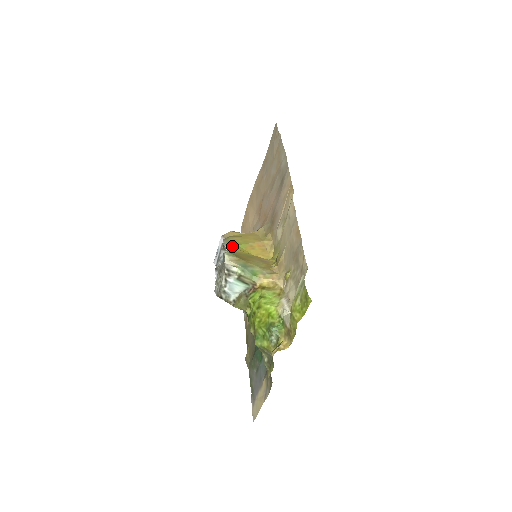
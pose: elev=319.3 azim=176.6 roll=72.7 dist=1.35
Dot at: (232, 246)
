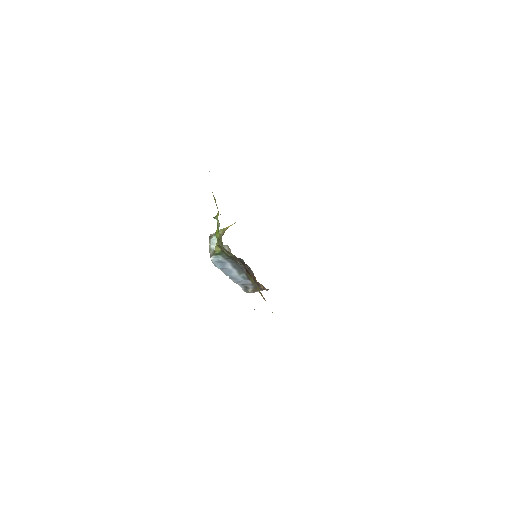
Dot at: occluded
